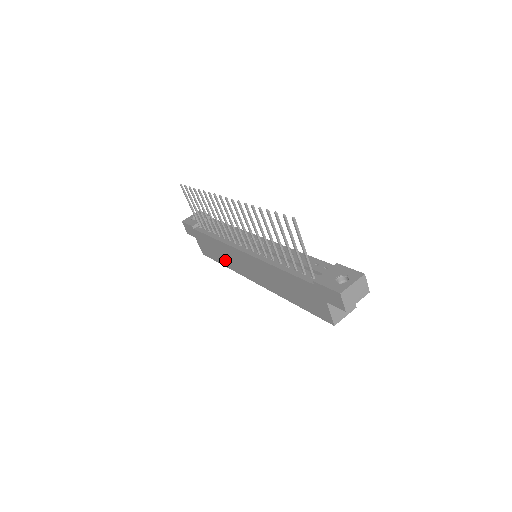
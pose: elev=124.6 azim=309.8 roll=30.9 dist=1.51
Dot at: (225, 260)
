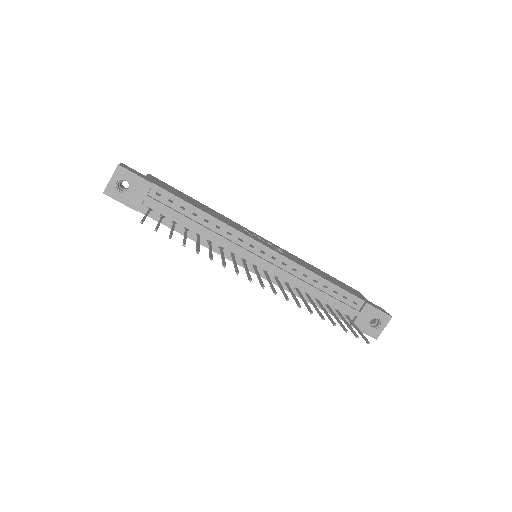
Dot at: occluded
